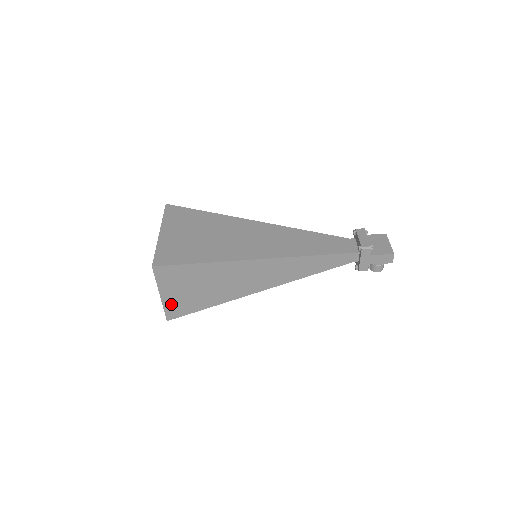
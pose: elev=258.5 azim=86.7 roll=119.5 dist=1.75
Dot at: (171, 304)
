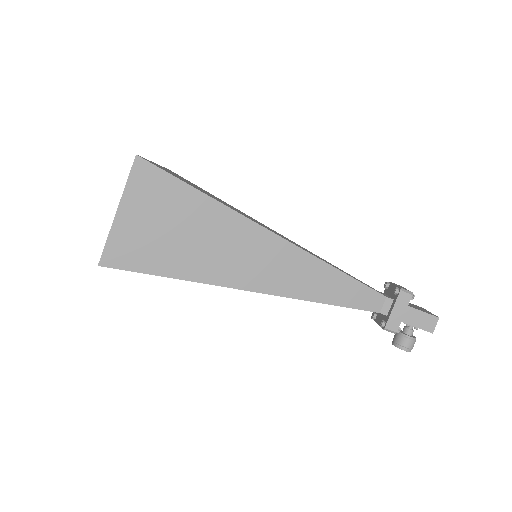
Dot at: (122, 237)
